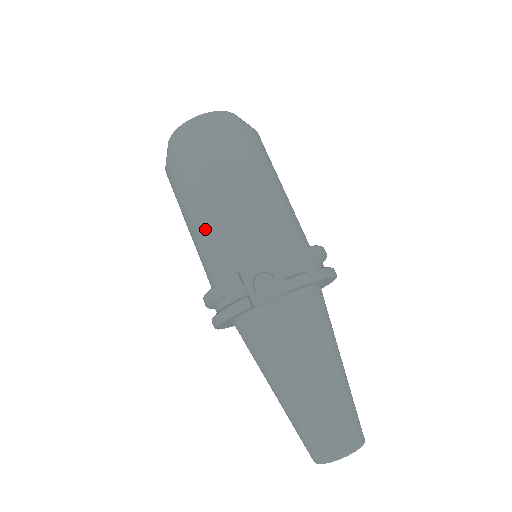
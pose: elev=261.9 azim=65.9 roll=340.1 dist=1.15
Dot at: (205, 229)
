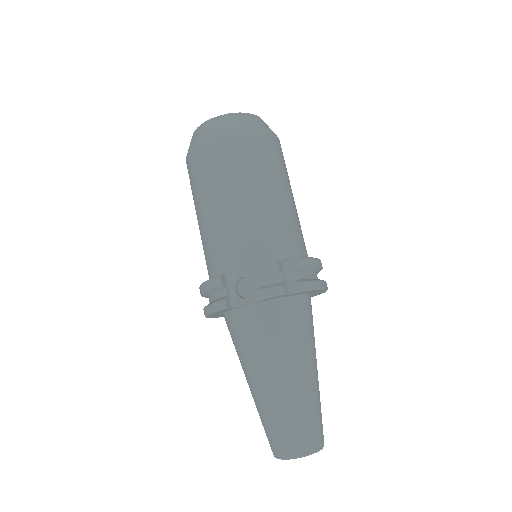
Dot at: (205, 228)
